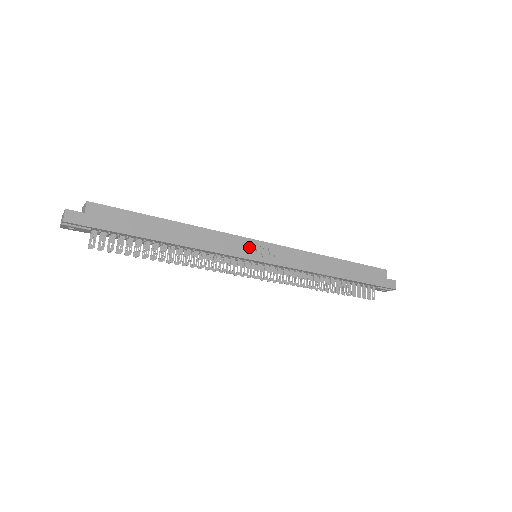
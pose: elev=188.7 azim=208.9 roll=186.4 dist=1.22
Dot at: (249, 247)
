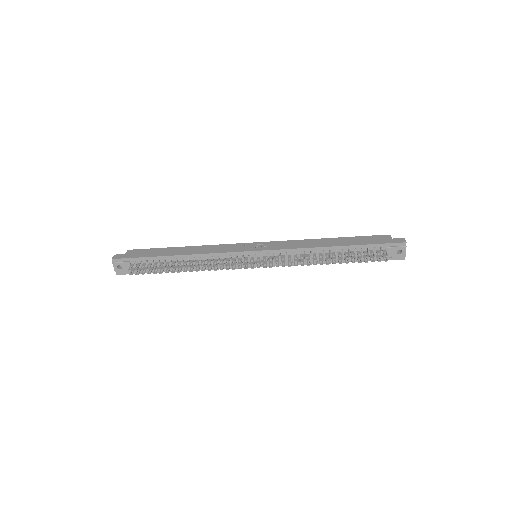
Dot at: (243, 247)
